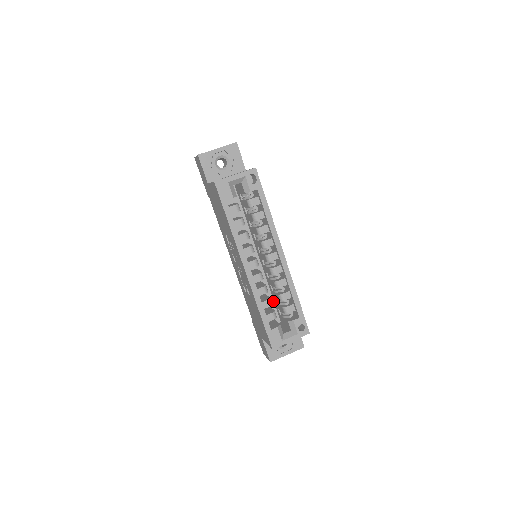
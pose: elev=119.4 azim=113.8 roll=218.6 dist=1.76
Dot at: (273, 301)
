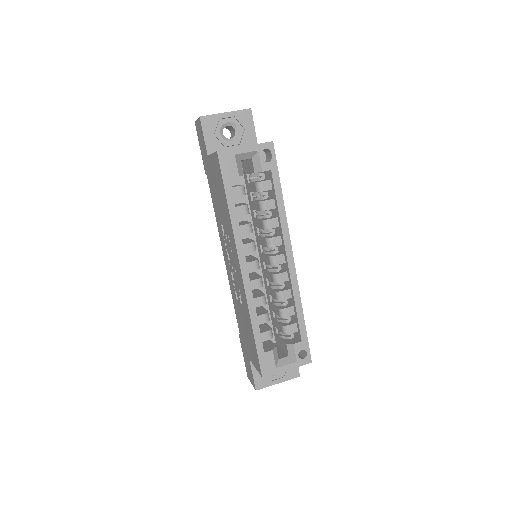
Dot at: (269, 315)
